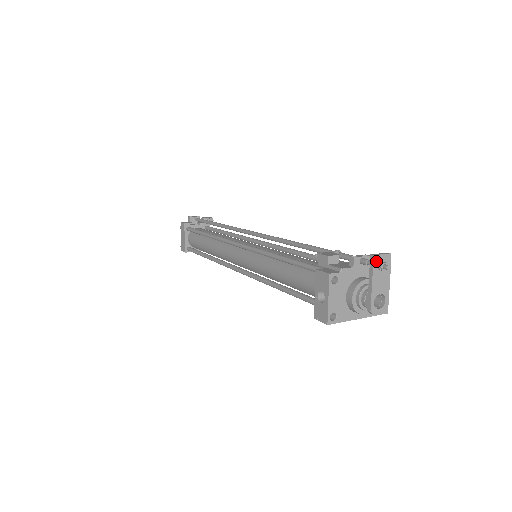
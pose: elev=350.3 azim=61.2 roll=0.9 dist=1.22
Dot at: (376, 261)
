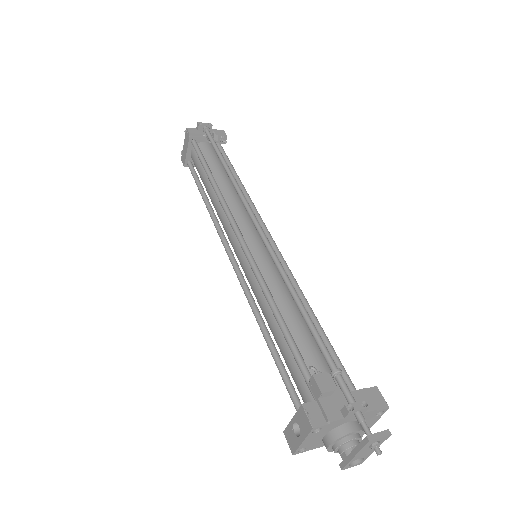
Dot at: (370, 443)
